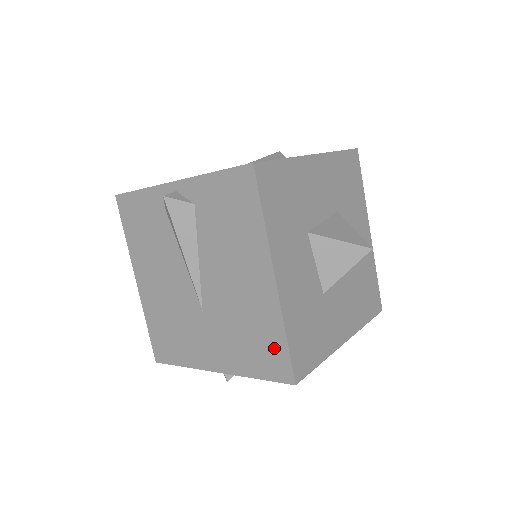
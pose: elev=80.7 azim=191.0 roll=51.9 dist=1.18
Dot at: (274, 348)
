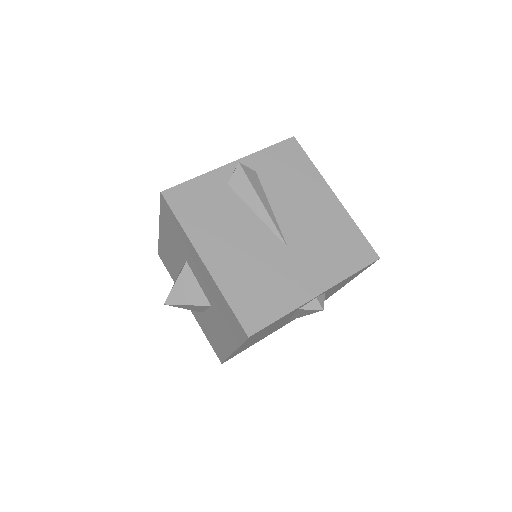
Dot at: (355, 241)
